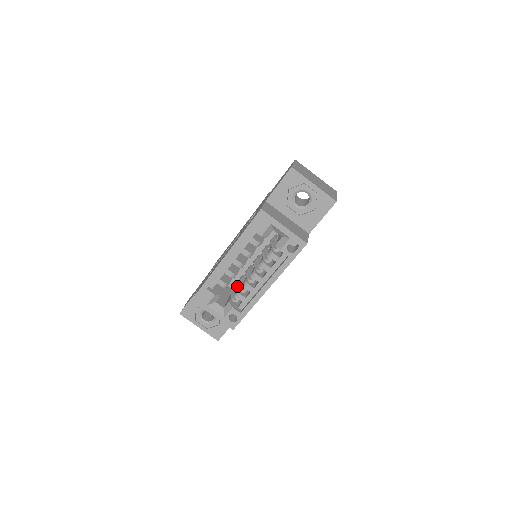
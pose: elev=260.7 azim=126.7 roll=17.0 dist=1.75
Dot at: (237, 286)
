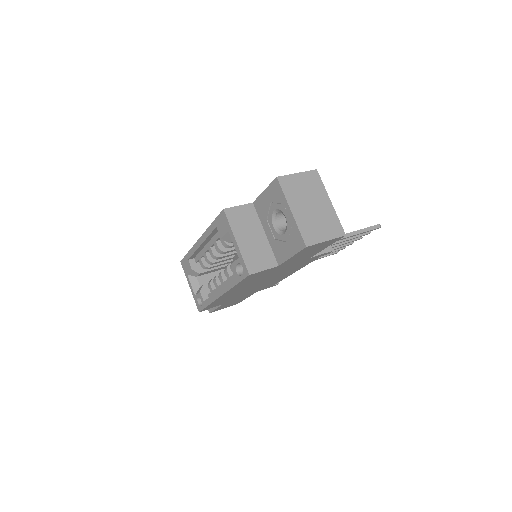
Dot at: occluded
